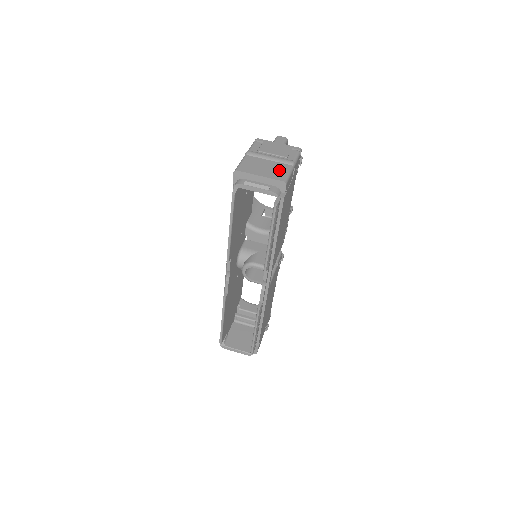
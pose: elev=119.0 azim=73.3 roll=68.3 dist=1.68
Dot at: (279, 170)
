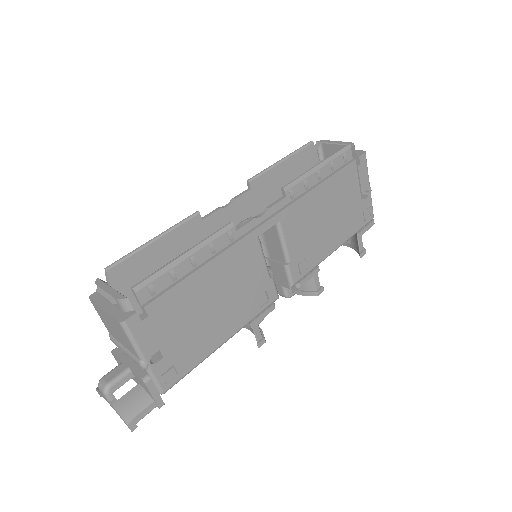
Dot at: occluded
